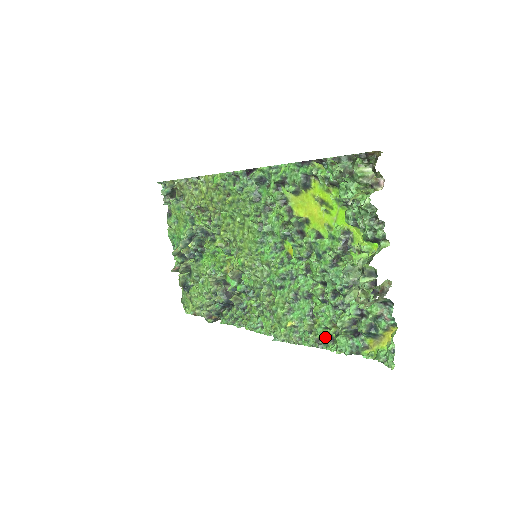
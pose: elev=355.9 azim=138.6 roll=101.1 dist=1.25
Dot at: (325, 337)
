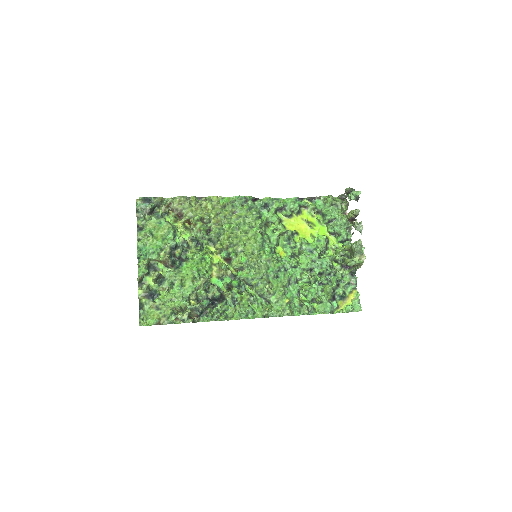
Dot at: (312, 306)
